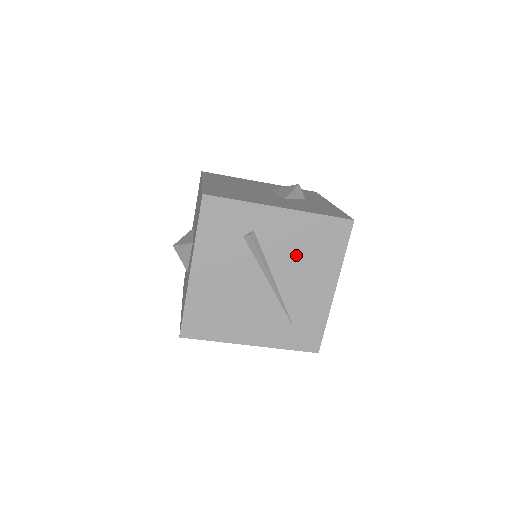
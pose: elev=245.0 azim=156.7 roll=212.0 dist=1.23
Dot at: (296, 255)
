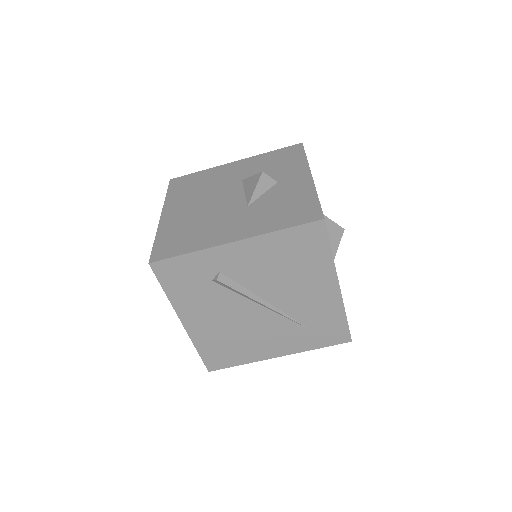
Dot at: (277, 275)
